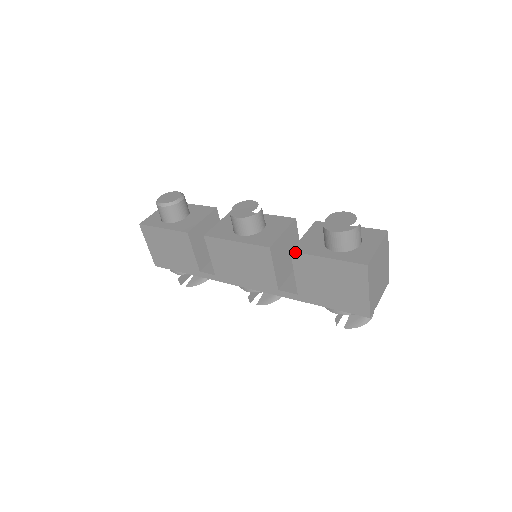
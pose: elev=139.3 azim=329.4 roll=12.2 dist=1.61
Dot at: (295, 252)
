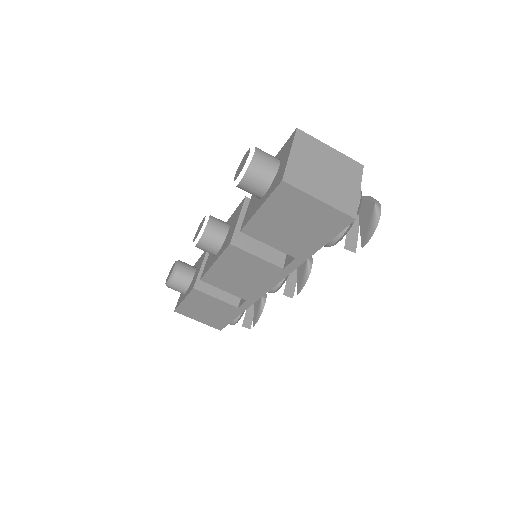
Dot at: (242, 229)
